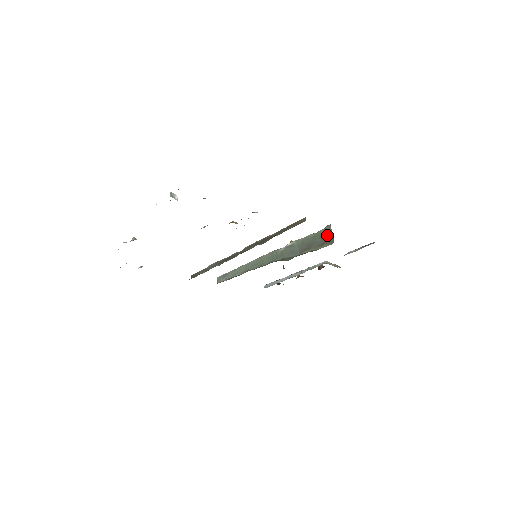
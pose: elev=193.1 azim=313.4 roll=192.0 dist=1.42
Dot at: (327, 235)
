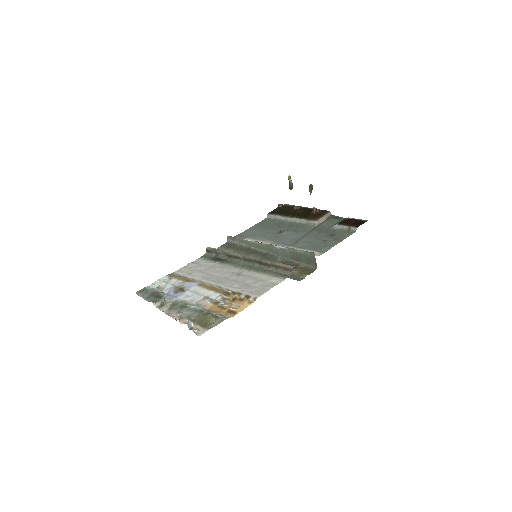
Dot at: (312, 259)
